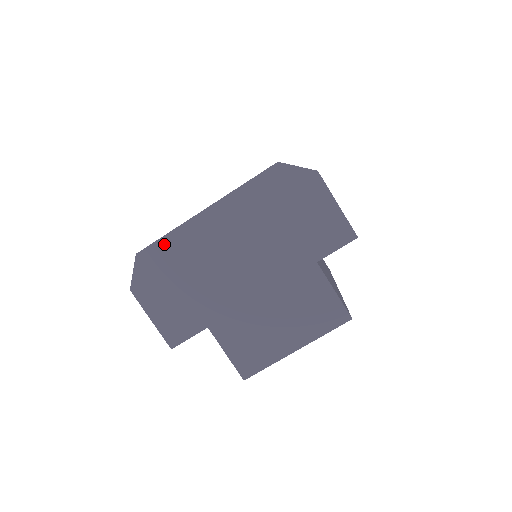
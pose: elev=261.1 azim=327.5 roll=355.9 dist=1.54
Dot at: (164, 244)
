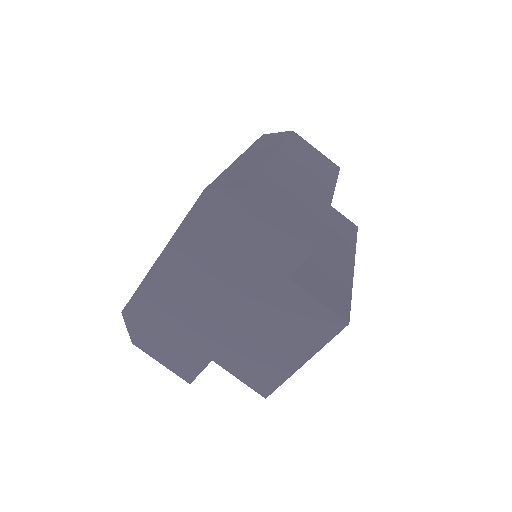
Dot at: (139, 298)
